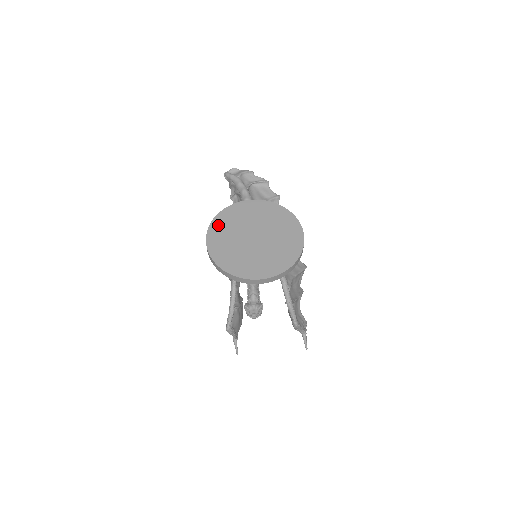
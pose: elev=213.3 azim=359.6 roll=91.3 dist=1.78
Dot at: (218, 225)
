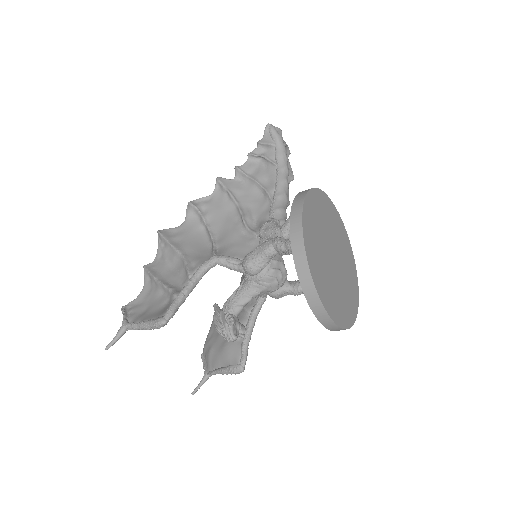
Dot at: (312, 204)
